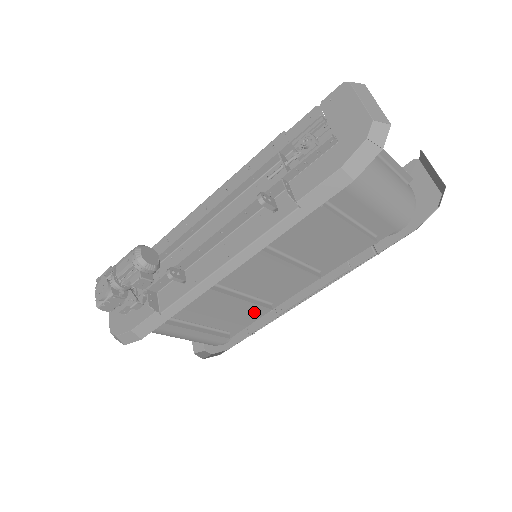
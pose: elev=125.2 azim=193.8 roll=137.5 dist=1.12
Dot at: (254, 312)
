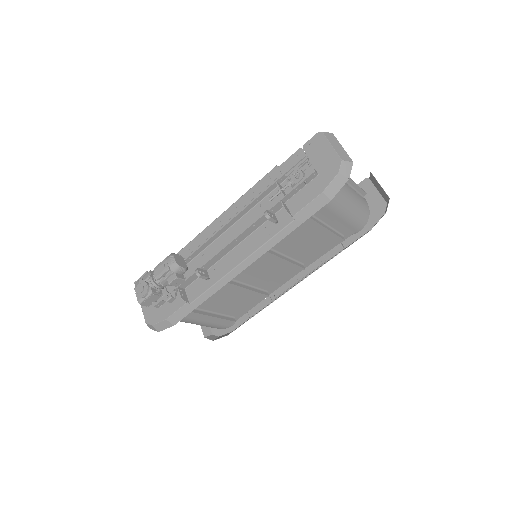
Dot at: (254, 299)
